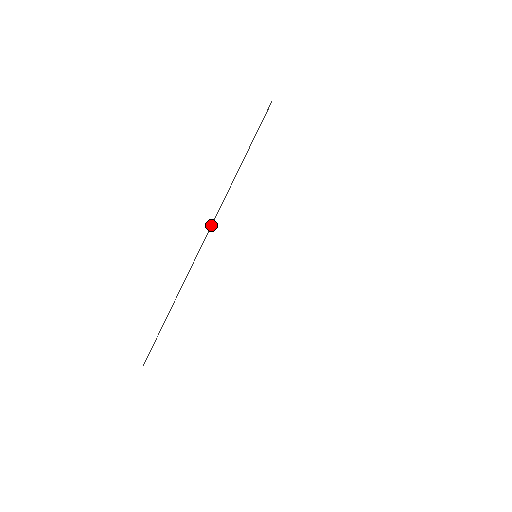
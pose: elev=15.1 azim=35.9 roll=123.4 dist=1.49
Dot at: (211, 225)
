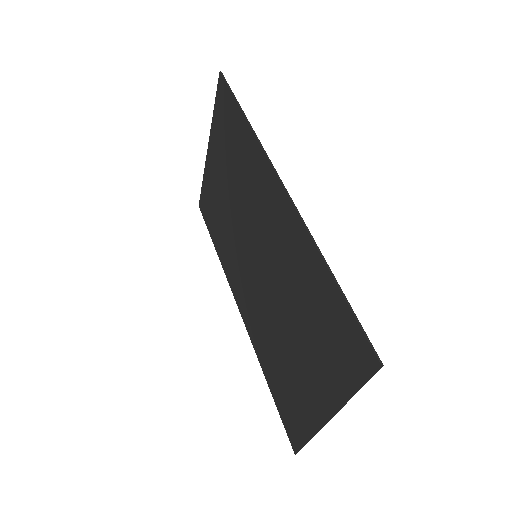
Dot at: (274, 169)
